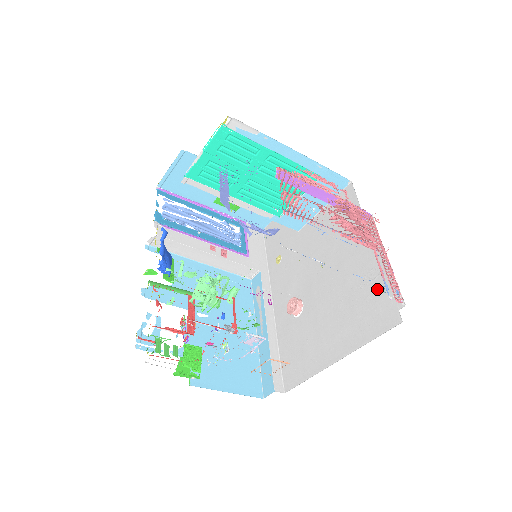
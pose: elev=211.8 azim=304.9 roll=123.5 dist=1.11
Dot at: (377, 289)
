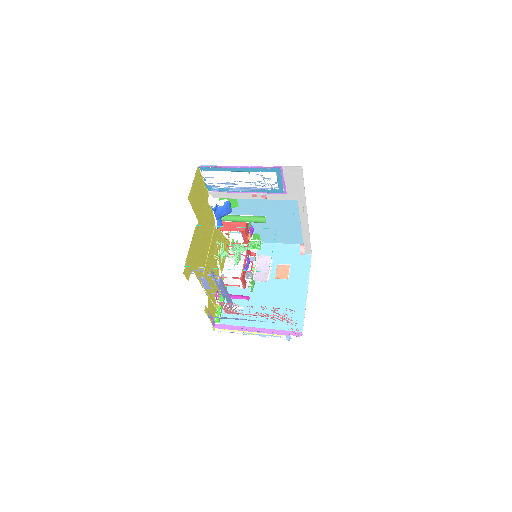
Dot at: occluded
